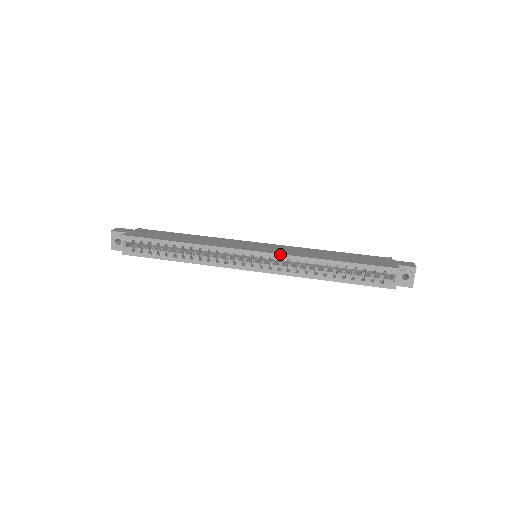
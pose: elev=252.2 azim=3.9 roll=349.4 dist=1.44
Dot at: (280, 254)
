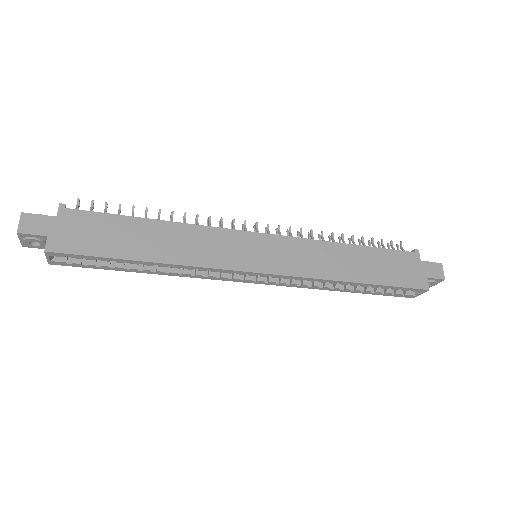
Dot at: (296, 277)
